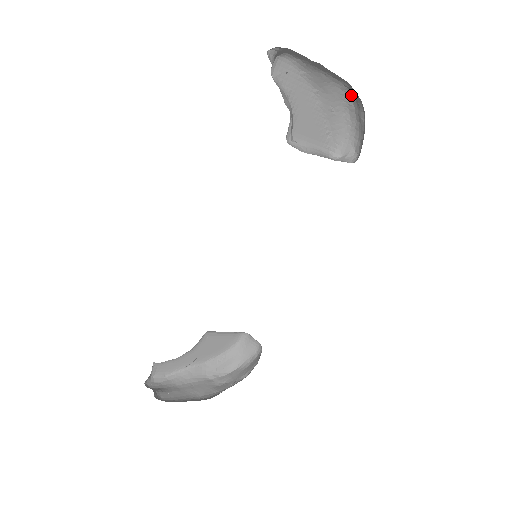
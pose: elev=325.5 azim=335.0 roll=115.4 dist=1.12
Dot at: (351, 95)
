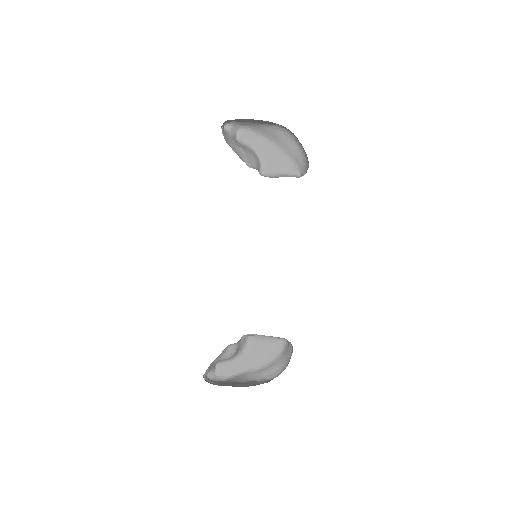
Dot at: (289, 131)
